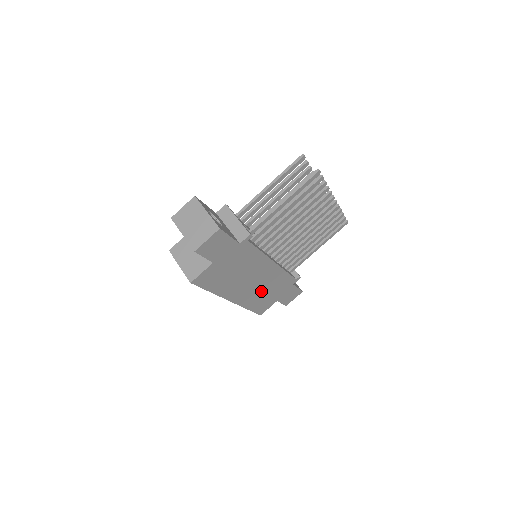
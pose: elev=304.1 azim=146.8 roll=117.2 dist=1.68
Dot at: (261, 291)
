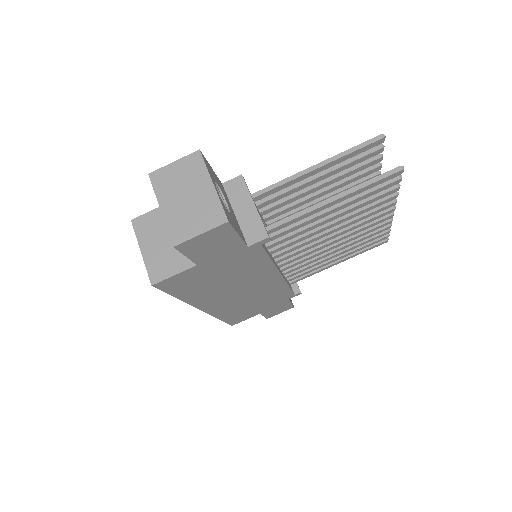
Dot at: (246, 302)
